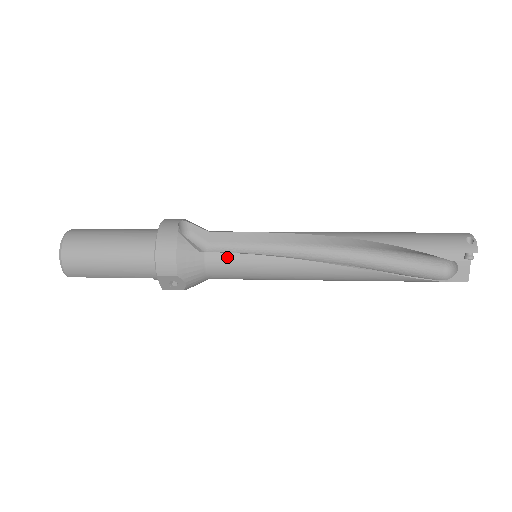
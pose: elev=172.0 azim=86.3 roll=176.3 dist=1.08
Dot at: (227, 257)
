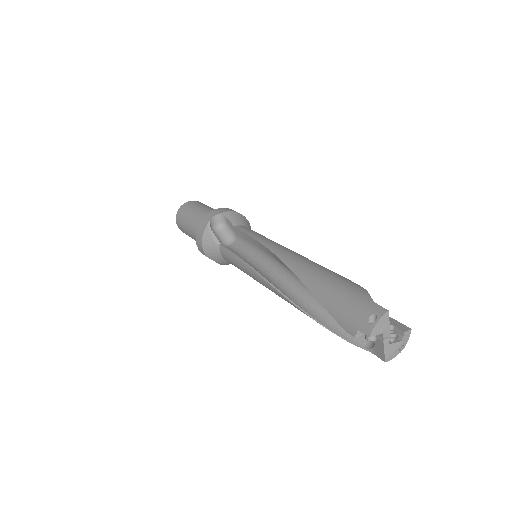
Dot at: (228, 253)
